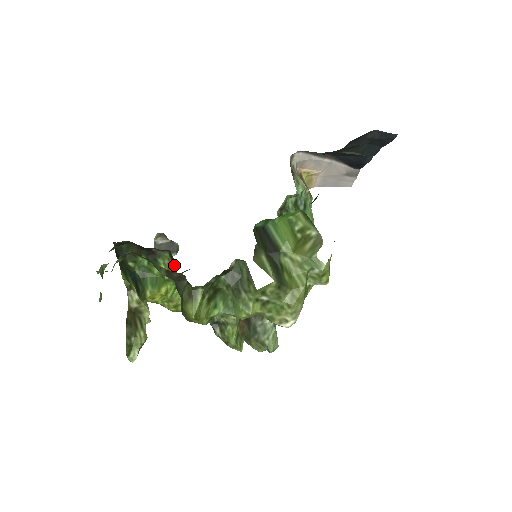
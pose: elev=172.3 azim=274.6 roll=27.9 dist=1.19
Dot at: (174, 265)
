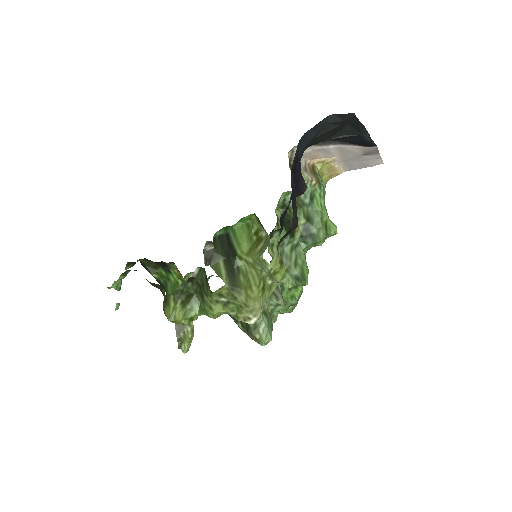
Dot at: (180, 274)
